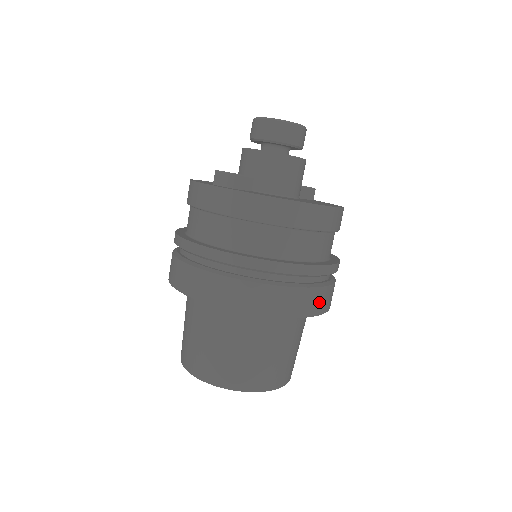
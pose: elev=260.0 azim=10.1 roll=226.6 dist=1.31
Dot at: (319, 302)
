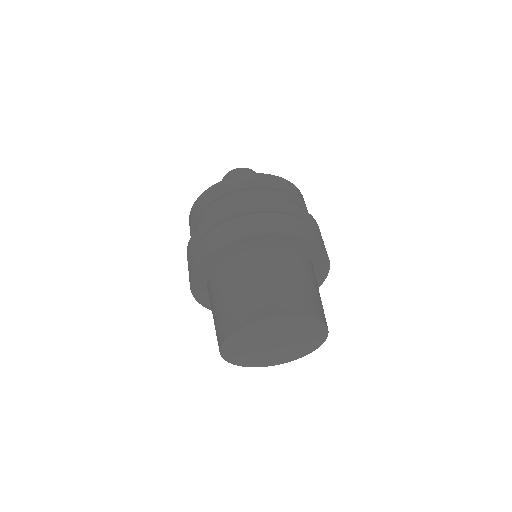
Dot at: occluded
